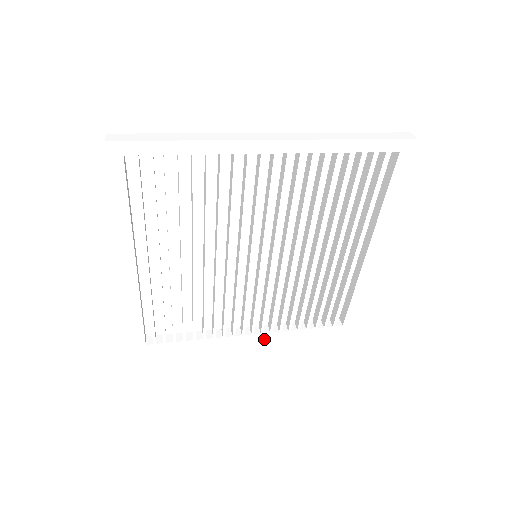
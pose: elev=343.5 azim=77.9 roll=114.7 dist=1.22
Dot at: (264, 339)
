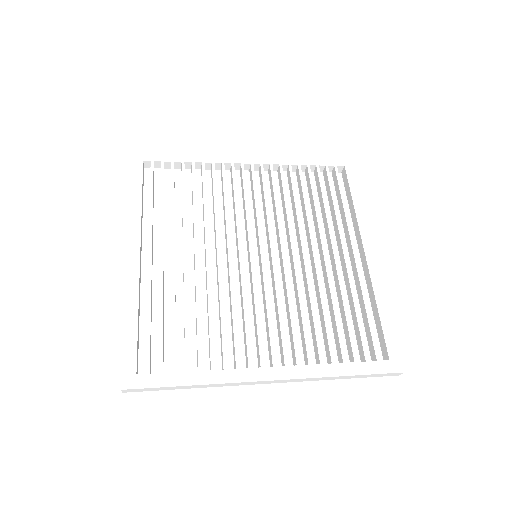
Dot at: (292, 378)
